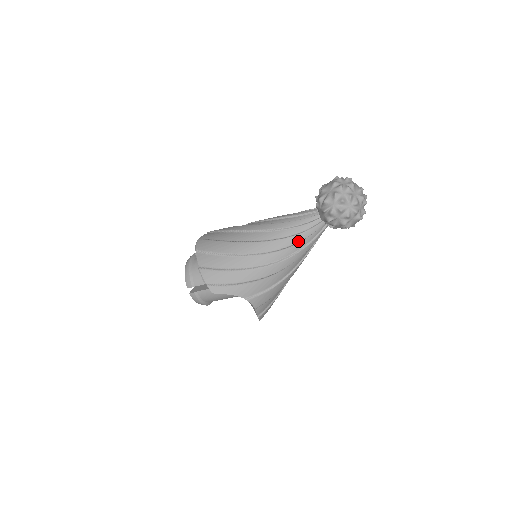
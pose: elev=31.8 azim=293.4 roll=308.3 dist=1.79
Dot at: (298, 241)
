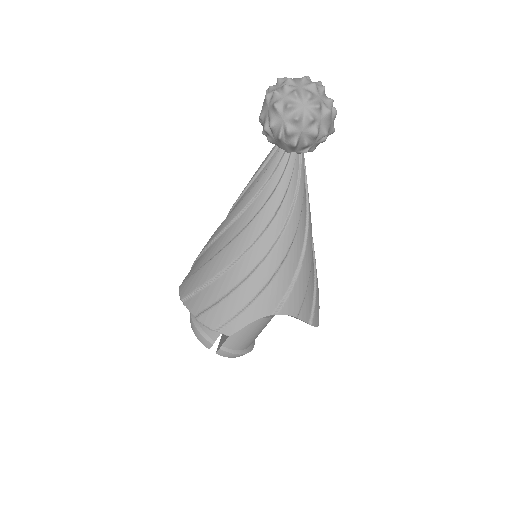
Dot at: (281, 199)
